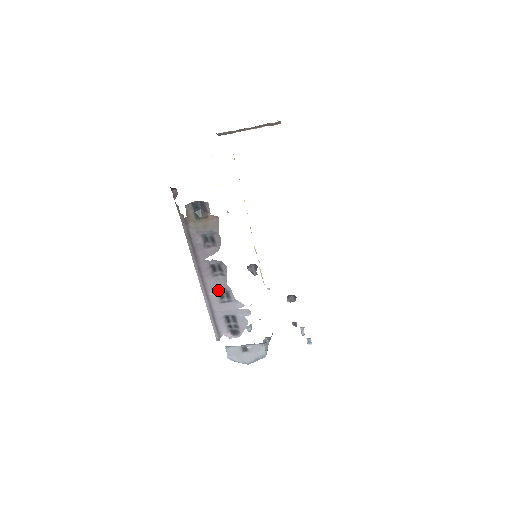
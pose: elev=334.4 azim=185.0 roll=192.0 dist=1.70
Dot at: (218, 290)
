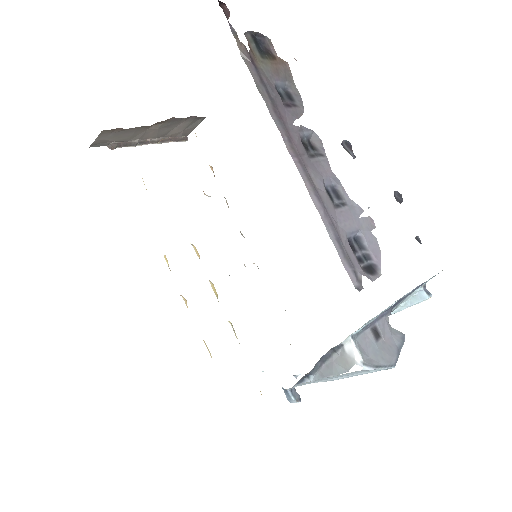
Dot at: (323, 184)
